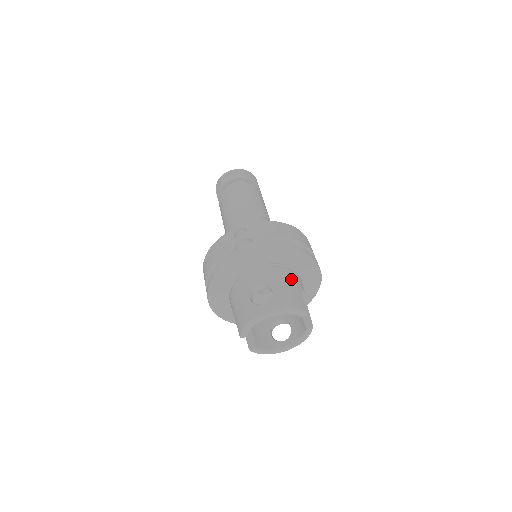
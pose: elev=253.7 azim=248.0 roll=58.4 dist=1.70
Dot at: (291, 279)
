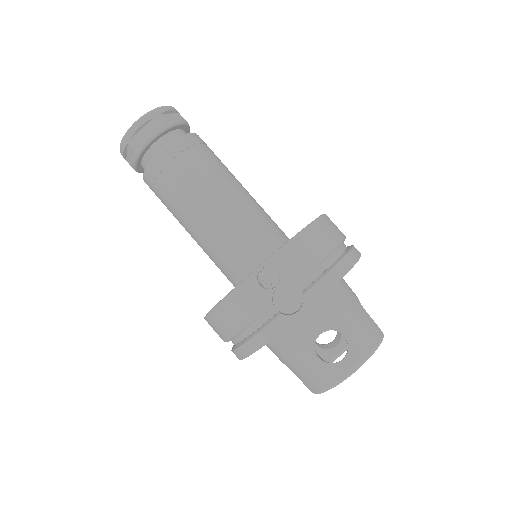
Dot at: (348, 299)
